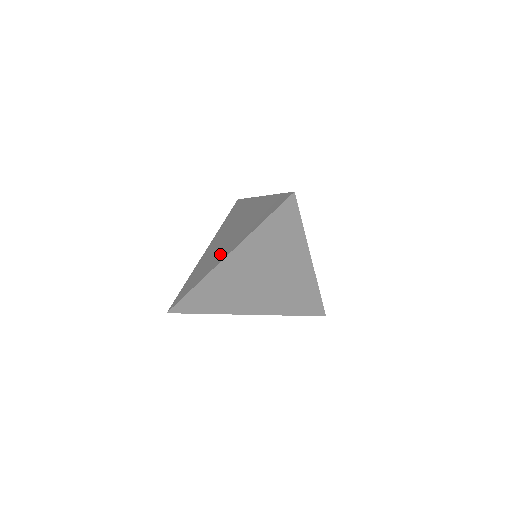
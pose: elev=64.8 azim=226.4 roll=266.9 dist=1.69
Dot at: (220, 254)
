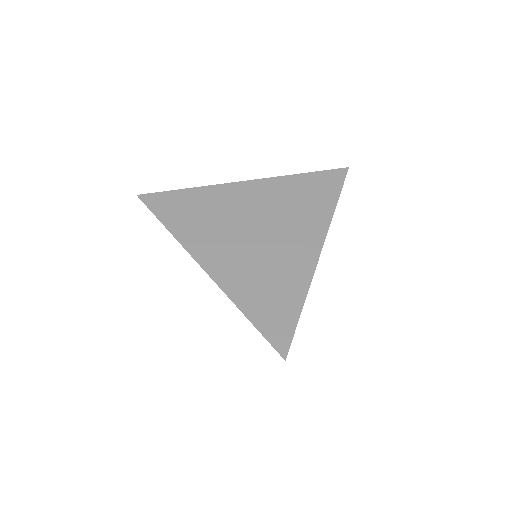
Dot at: (216, 245)
